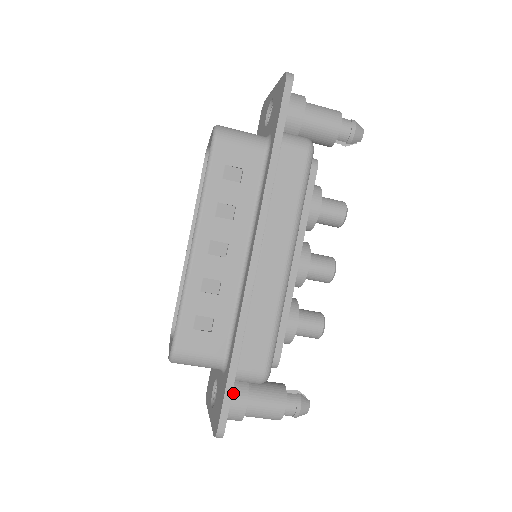
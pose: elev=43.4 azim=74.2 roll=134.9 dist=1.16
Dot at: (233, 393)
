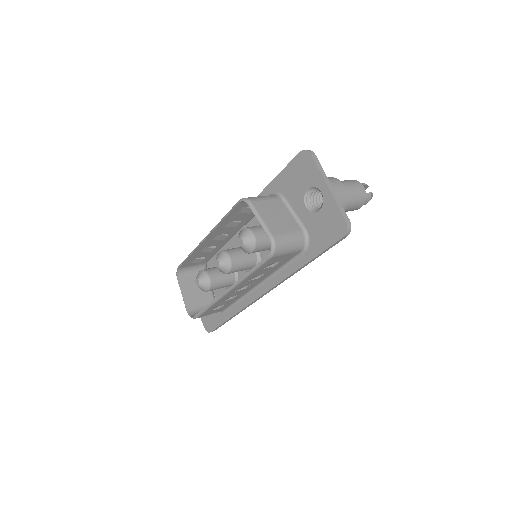
Dot at: occluded
